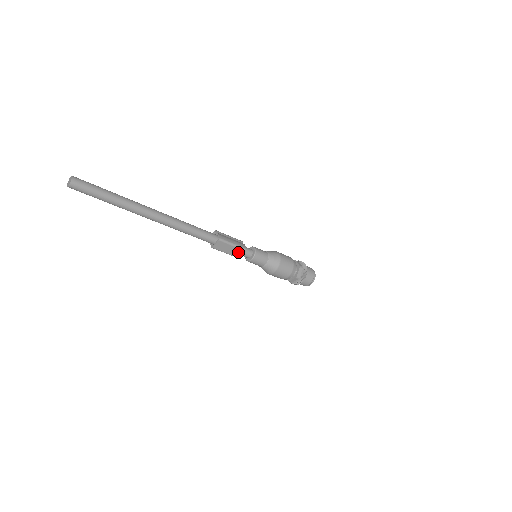
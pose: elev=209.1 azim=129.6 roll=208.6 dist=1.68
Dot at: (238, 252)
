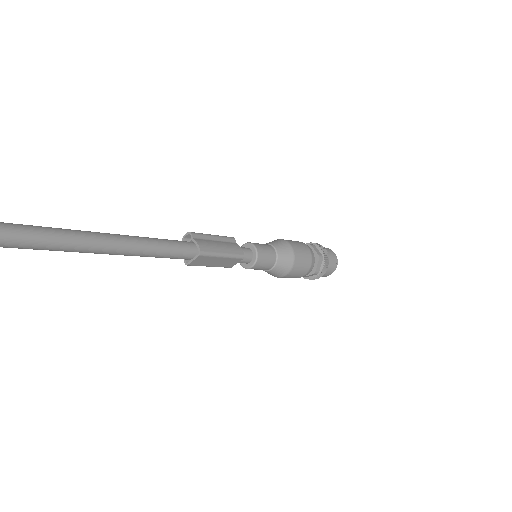
Dot at: (230, 262)
